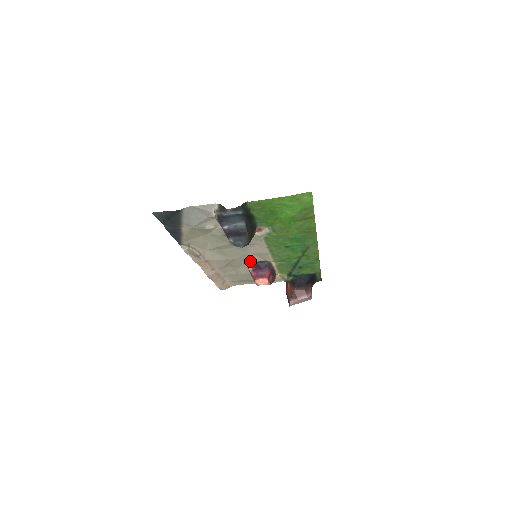
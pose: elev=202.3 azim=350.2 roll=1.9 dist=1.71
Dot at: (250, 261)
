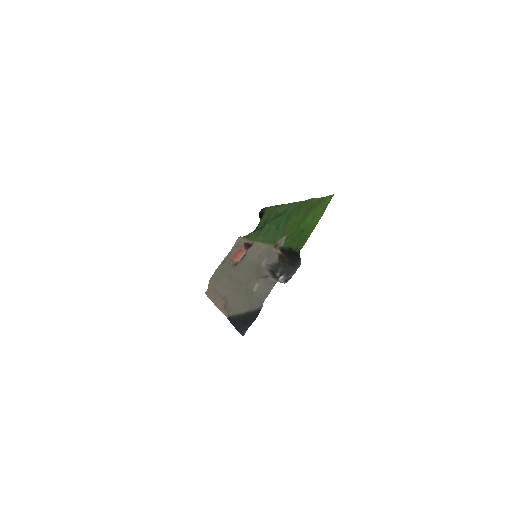
Dot at: (243, 261)
